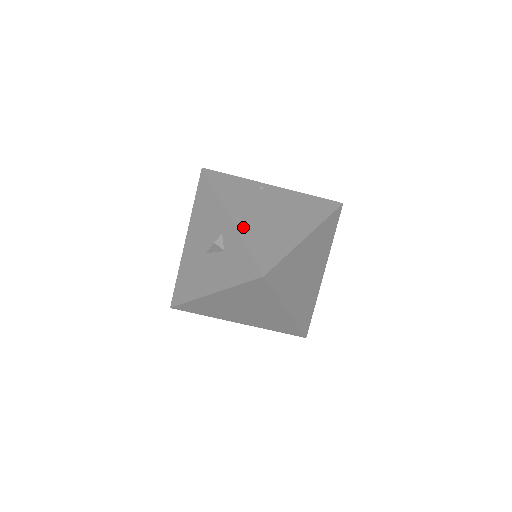
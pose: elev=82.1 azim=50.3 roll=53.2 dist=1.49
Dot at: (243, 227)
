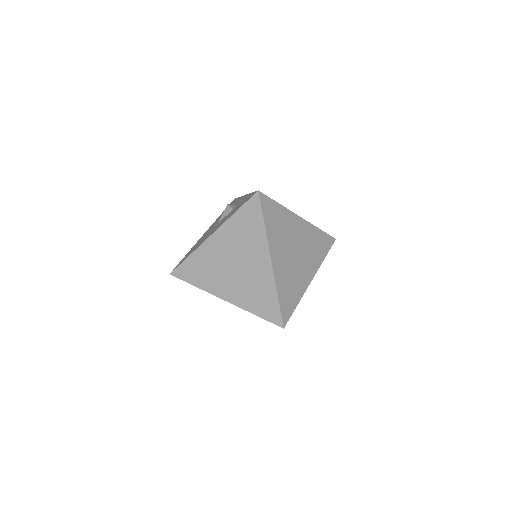
Dot at: occluded
